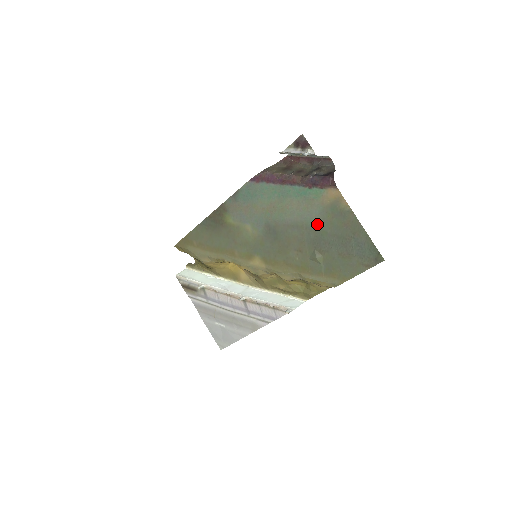
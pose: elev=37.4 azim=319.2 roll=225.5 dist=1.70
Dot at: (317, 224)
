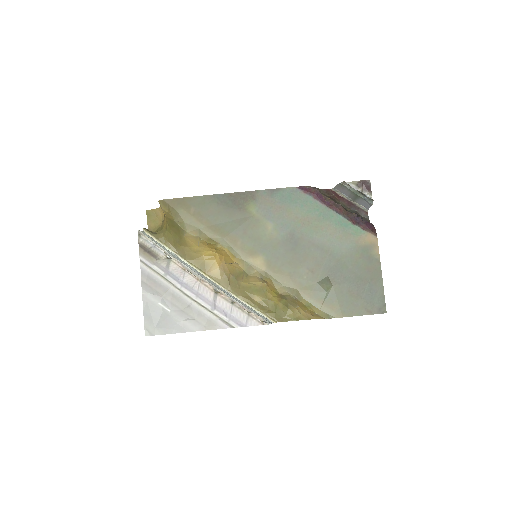
Dot at: (343, 256)
